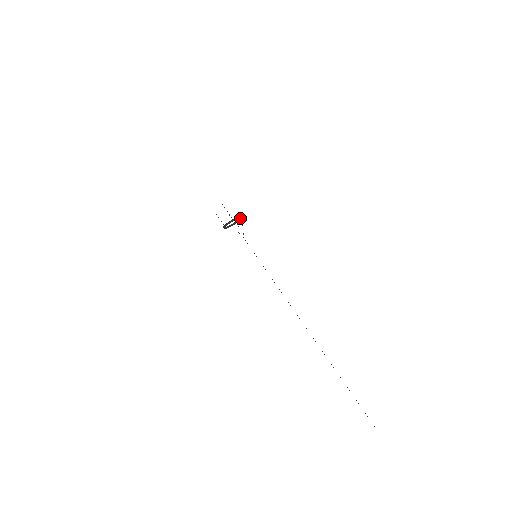
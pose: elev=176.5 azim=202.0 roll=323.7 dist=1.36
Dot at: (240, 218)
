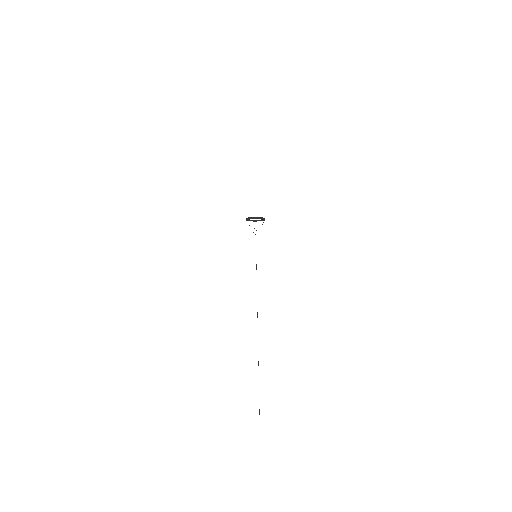
Dot at: (264, 218)
